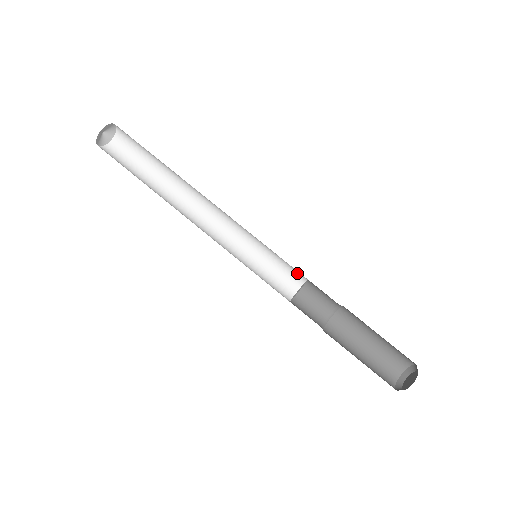
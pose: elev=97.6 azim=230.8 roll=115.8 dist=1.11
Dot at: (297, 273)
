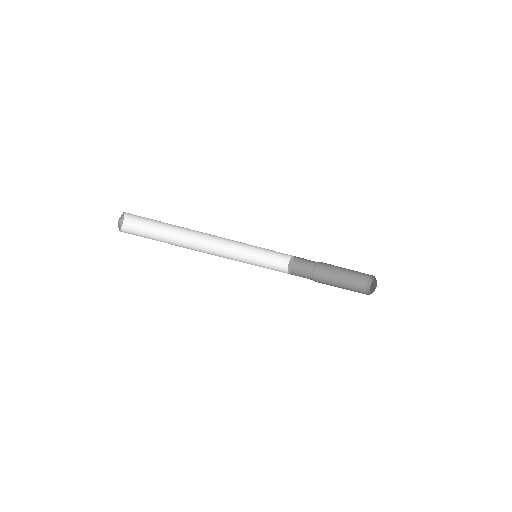
Dot at: (284, 254)
